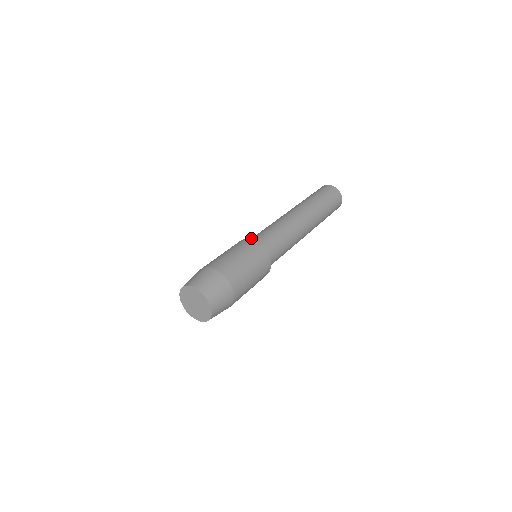
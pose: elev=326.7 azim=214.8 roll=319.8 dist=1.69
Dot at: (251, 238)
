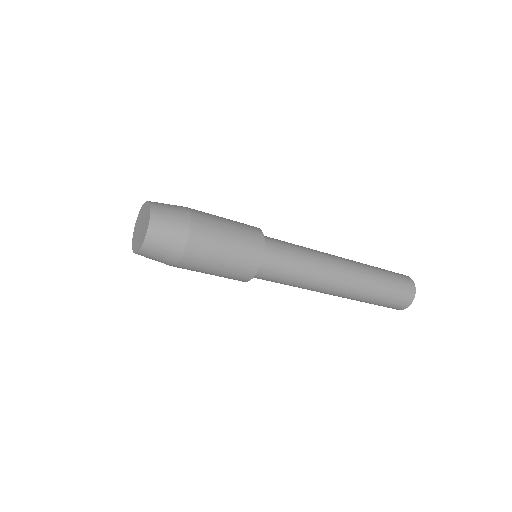
Dot at: occluded
